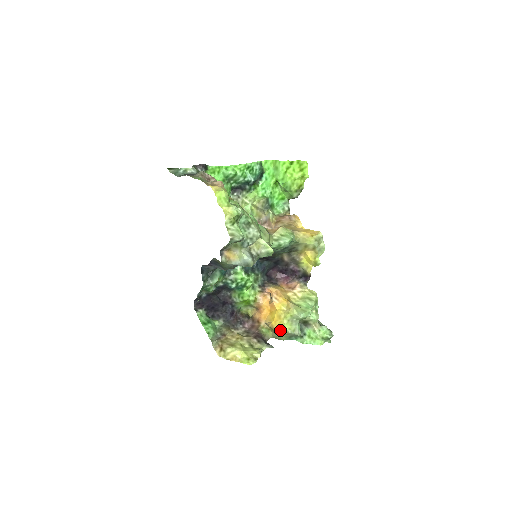
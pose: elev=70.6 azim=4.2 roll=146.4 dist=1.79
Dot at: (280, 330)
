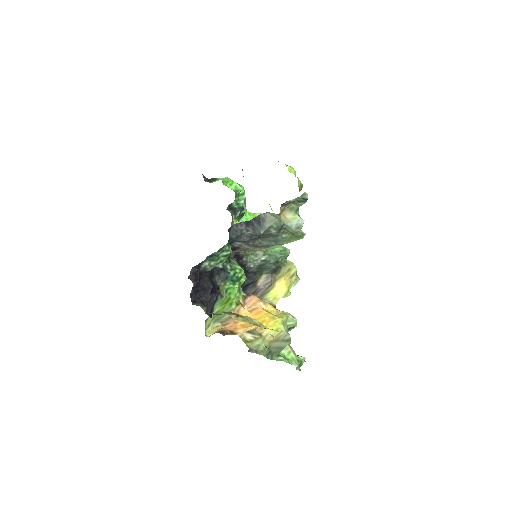
Dot at: (272, 332)
